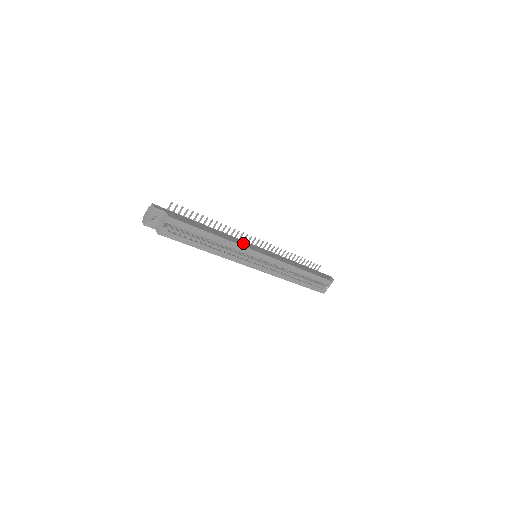
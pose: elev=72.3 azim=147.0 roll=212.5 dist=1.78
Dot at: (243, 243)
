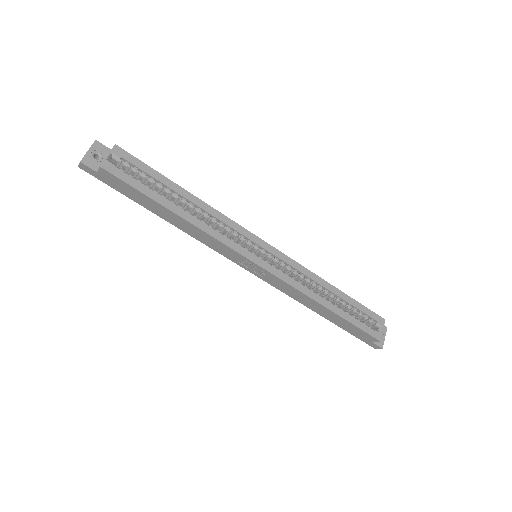
Dot at: occluded
